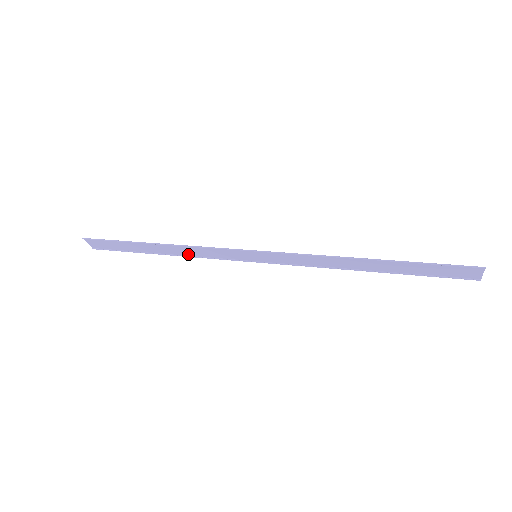
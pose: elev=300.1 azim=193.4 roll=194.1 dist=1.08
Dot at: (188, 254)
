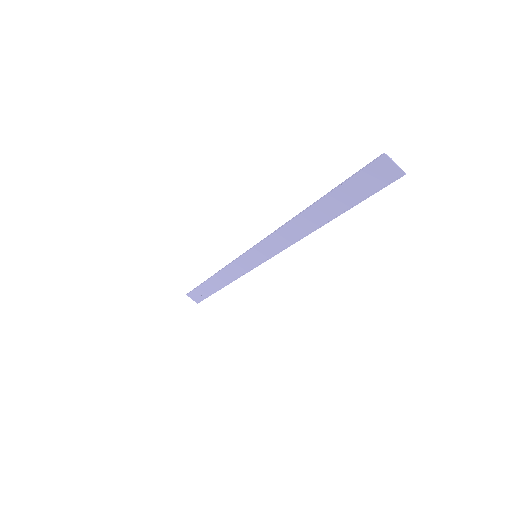
Dot at: (231, 279)
